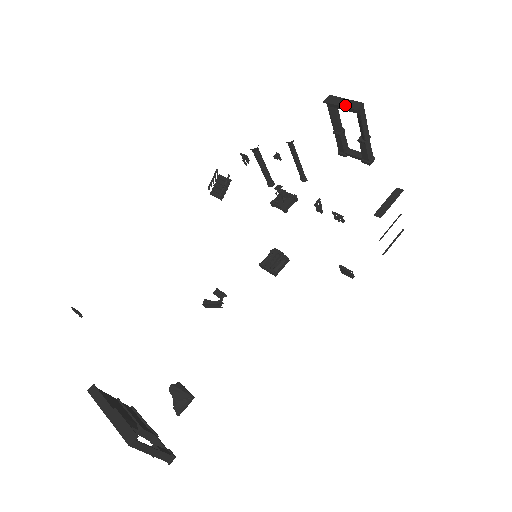
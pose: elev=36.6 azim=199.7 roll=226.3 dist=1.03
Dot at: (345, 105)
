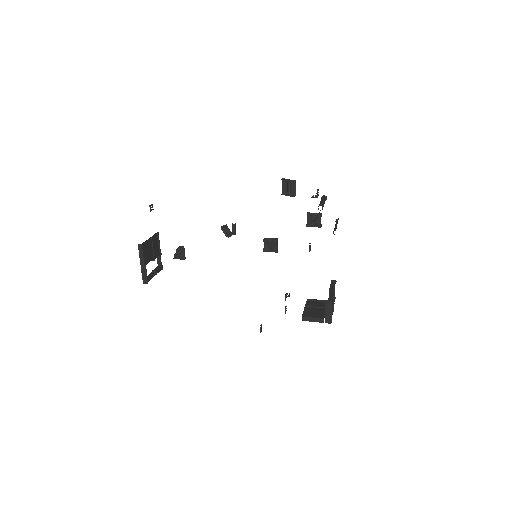
Dot at: (326, 315)
